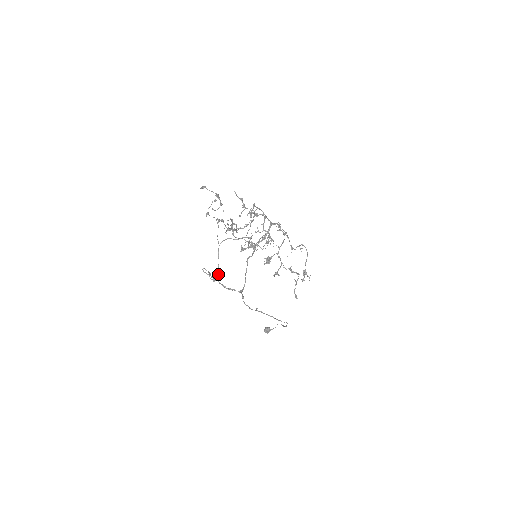
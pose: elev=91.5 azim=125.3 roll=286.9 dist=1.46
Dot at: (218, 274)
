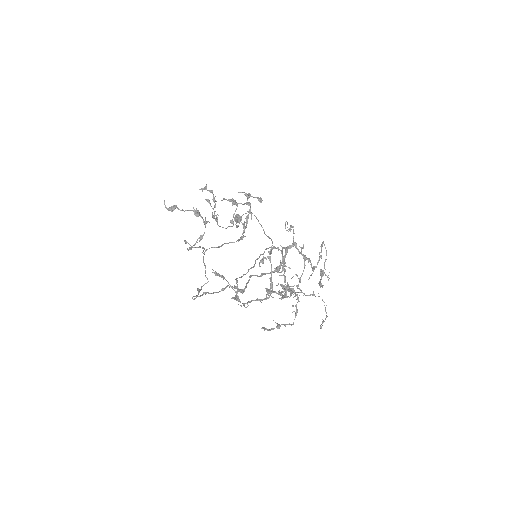
Dot at: occluded
